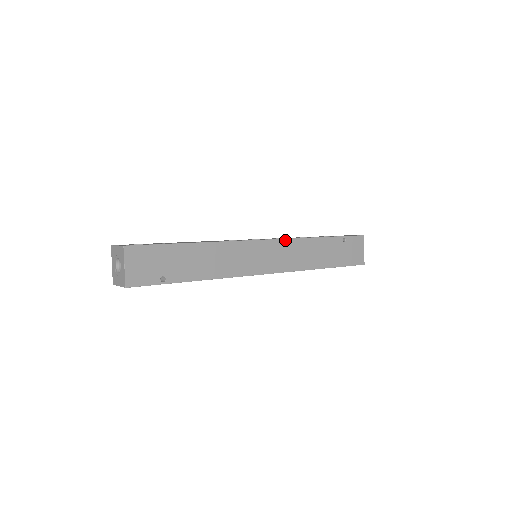
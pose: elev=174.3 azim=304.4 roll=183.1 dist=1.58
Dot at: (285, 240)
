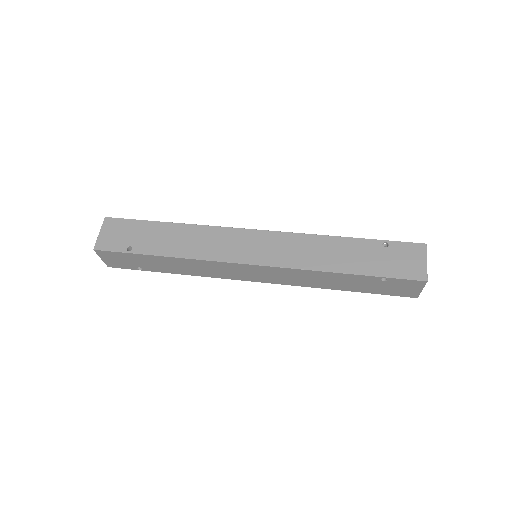
Dot at: (285, 233)
